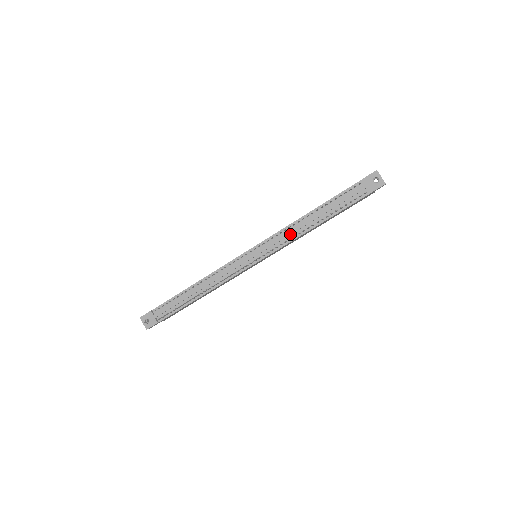
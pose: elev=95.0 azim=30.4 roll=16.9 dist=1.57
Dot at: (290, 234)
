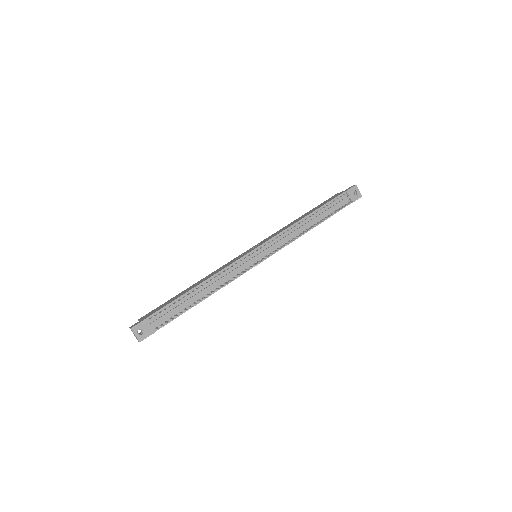
Dot at: (293, 234)
